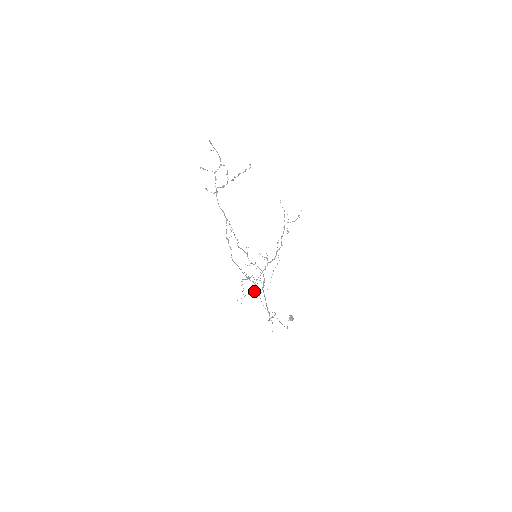
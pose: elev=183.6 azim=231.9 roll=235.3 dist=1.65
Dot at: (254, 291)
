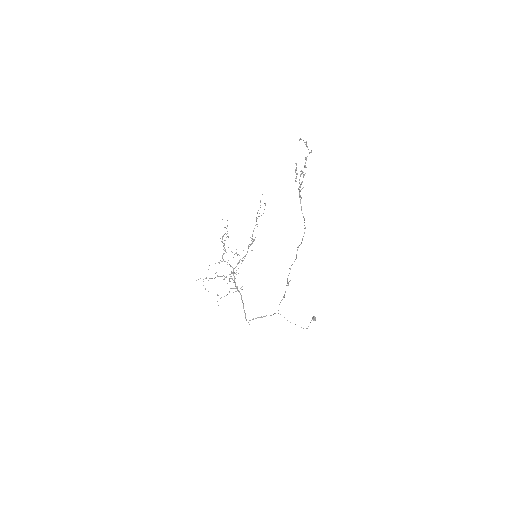
Dot at: occluded
